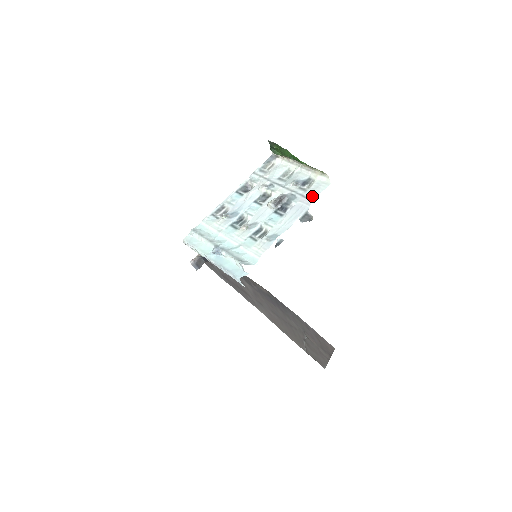
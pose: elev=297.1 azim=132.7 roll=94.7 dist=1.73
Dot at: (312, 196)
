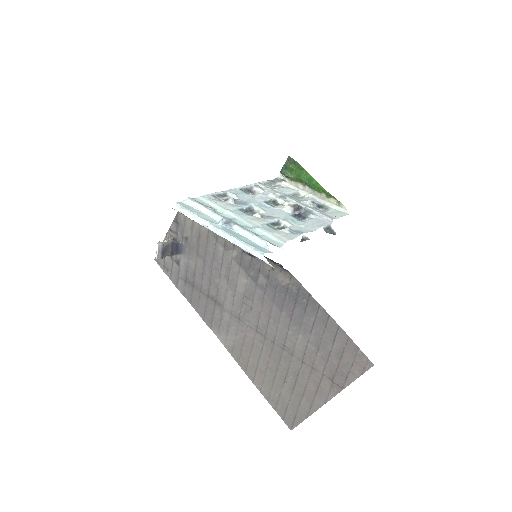
Dot at: (333, 216)
